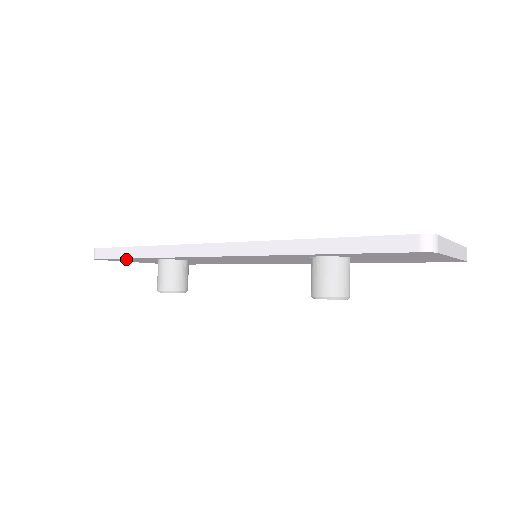
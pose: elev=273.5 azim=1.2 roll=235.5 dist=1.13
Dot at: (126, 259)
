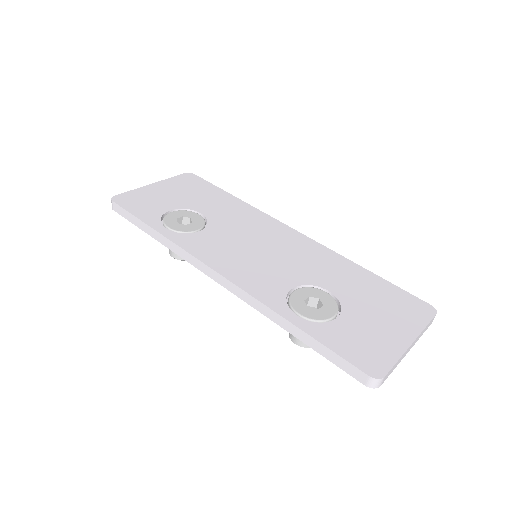
Dot at: occluded
